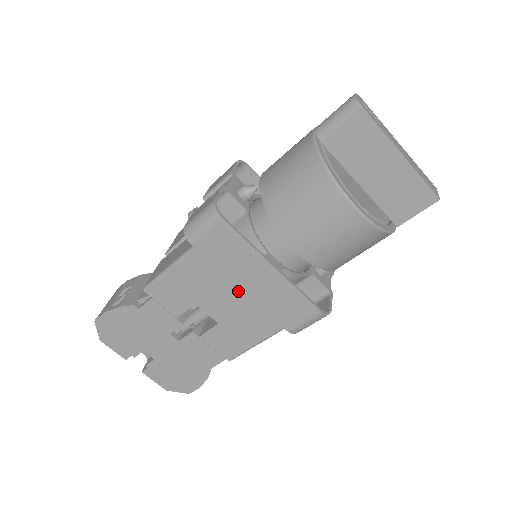
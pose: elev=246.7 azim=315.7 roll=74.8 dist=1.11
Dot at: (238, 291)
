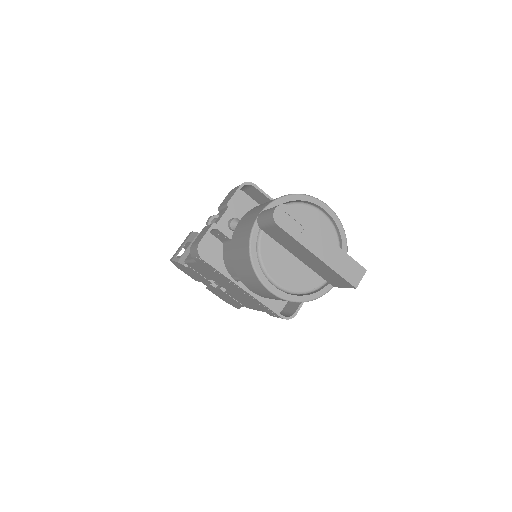
Dot at: (232, 288)
